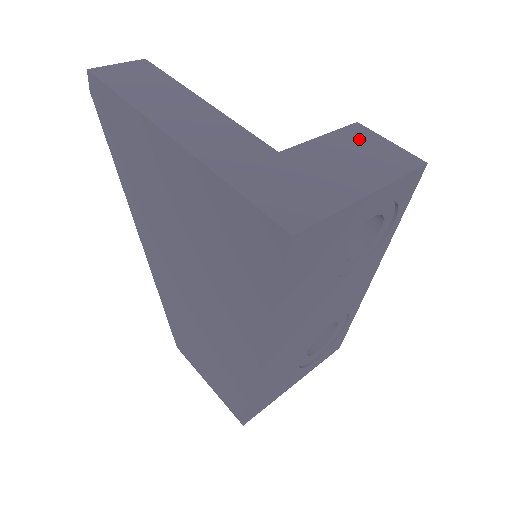
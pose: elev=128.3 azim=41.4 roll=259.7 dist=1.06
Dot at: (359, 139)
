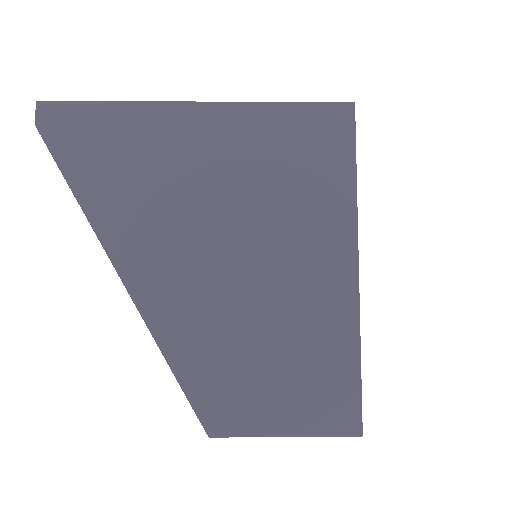
Dot at: occluded
